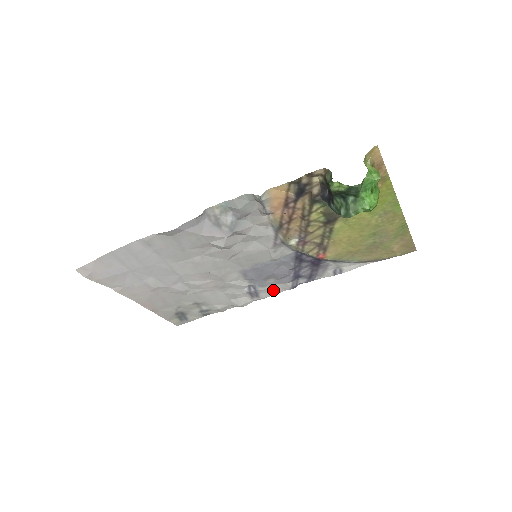
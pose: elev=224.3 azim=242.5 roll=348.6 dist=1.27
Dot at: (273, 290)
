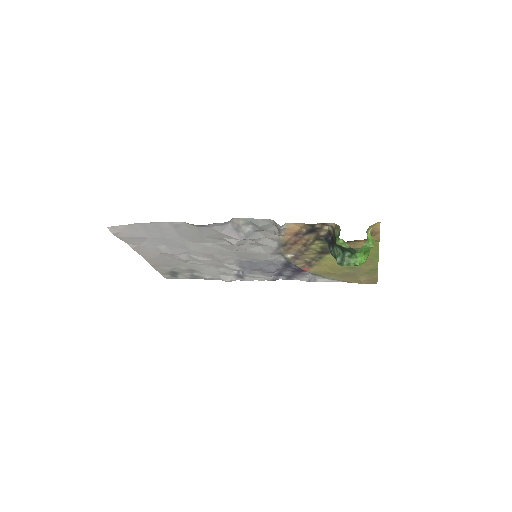
Dot at: (256, 277)
